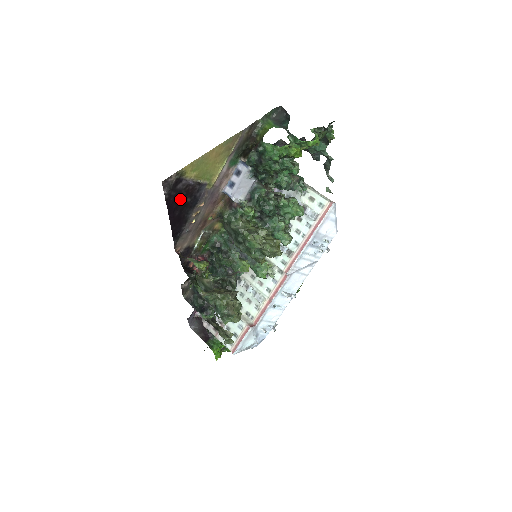
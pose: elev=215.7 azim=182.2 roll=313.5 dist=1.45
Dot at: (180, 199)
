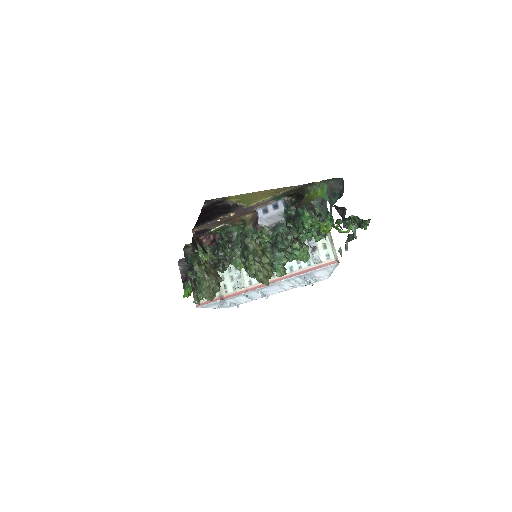
Dot at: (215, 209)
